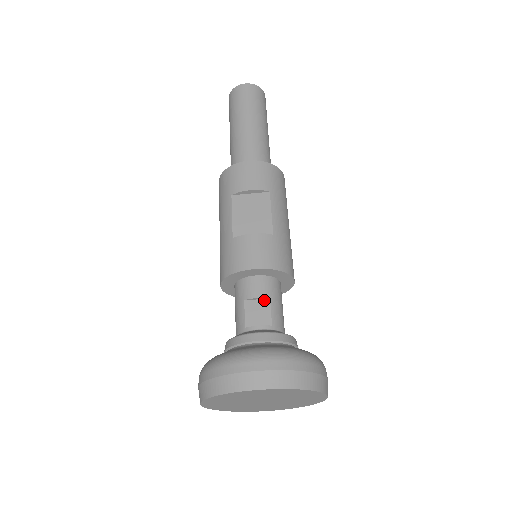
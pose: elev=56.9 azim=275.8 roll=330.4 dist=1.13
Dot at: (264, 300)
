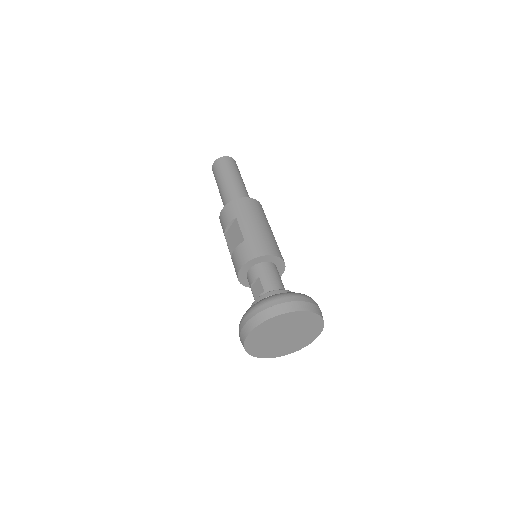
Dot at: (257, 280)
